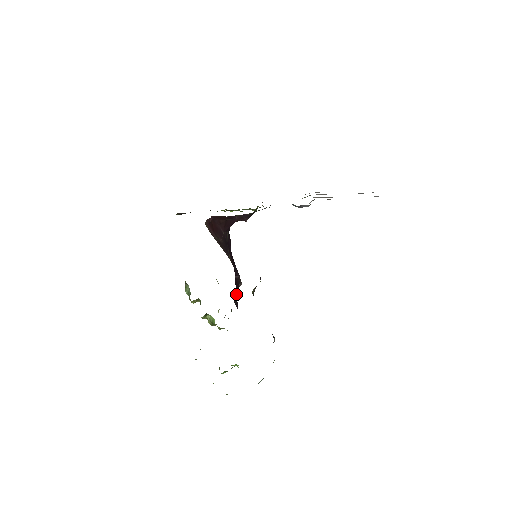
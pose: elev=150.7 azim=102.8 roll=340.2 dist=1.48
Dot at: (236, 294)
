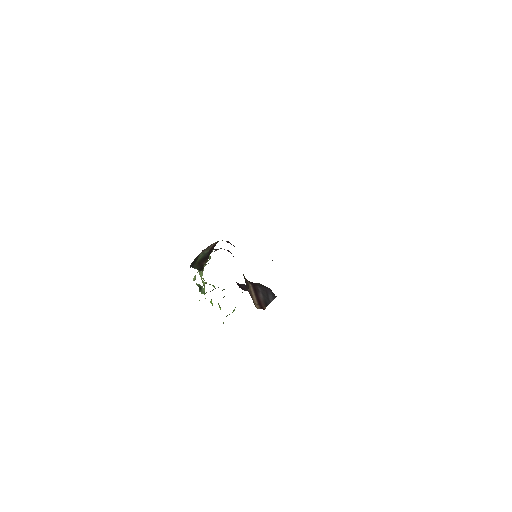
Dot at: occluded
